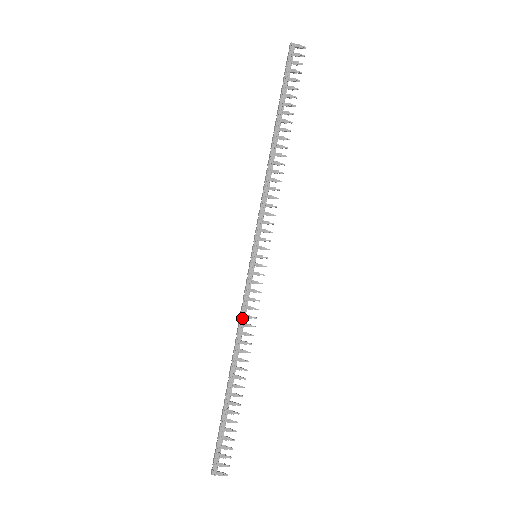
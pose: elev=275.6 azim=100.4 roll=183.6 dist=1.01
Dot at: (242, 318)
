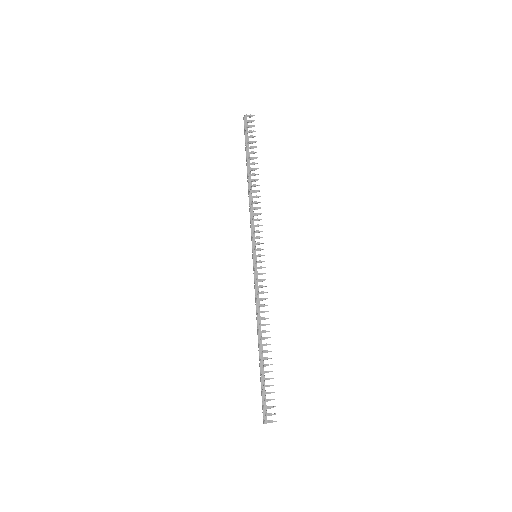
Dot at: (257, 301)
